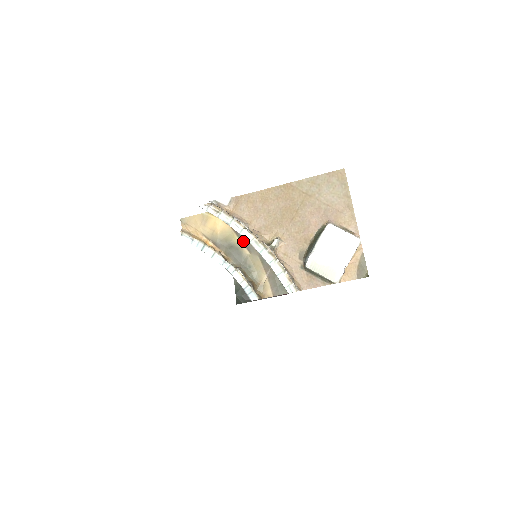
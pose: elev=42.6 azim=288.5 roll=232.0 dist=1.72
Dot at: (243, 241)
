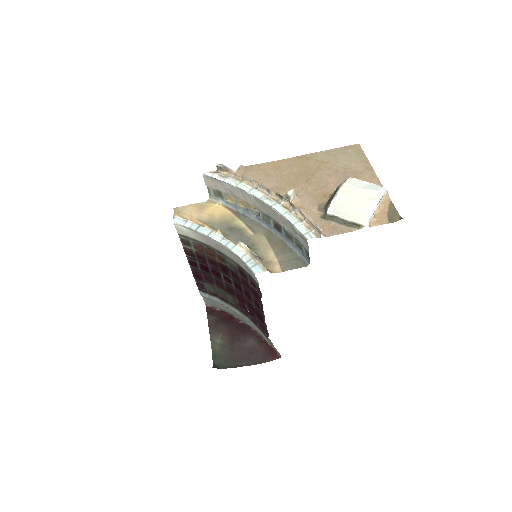
Dot at: (246, 223)
